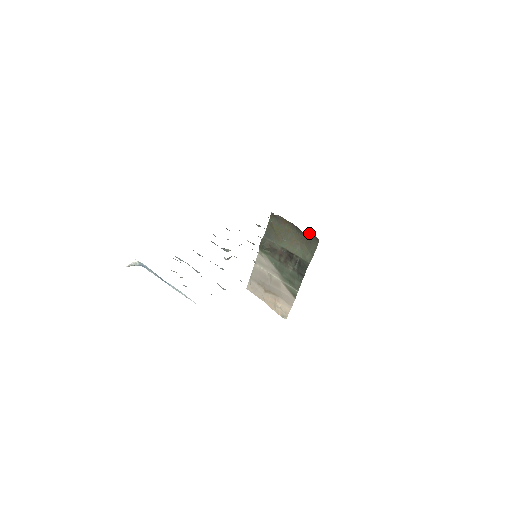
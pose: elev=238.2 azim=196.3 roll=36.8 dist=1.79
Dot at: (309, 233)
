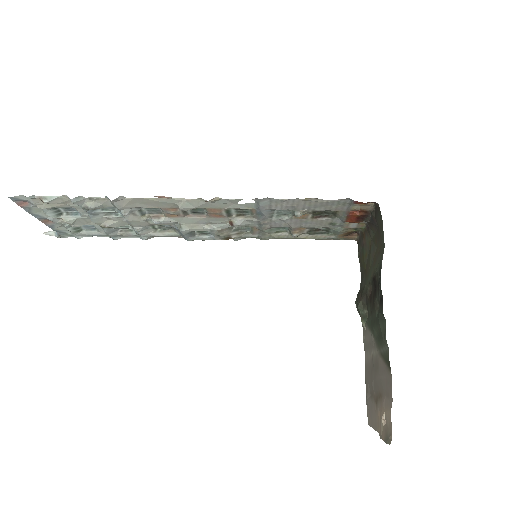
Dot at: (372, 211)
